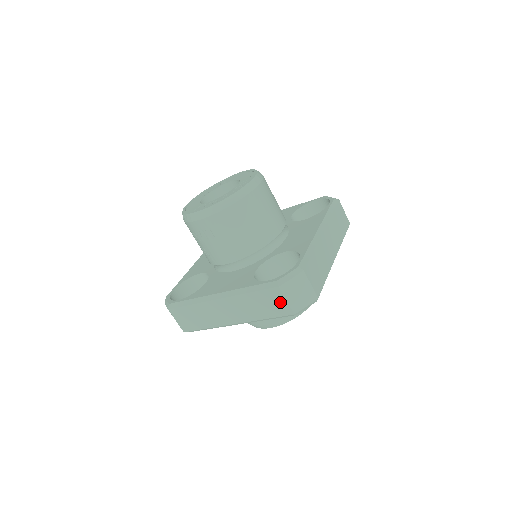
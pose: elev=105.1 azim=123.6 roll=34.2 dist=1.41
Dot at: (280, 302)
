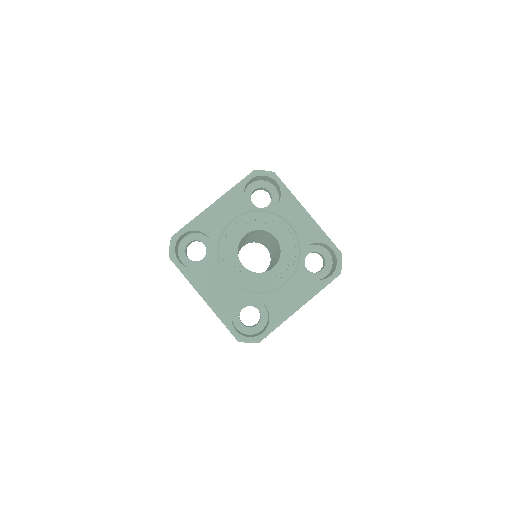
Dot at: occluded
